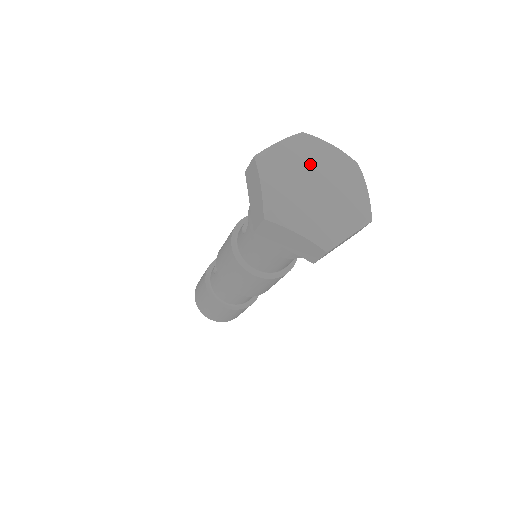
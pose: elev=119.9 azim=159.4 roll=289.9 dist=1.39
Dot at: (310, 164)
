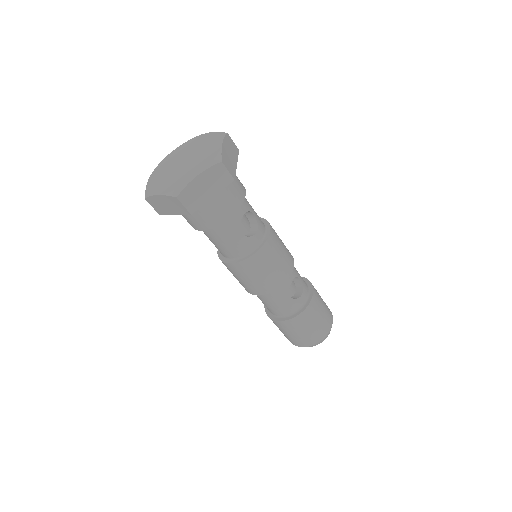
Dot at: (186, 152)
